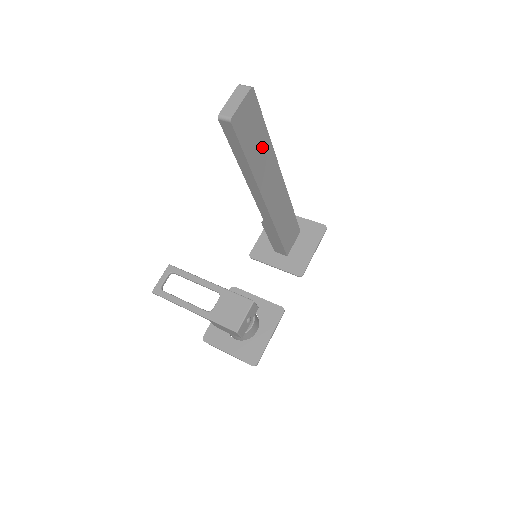
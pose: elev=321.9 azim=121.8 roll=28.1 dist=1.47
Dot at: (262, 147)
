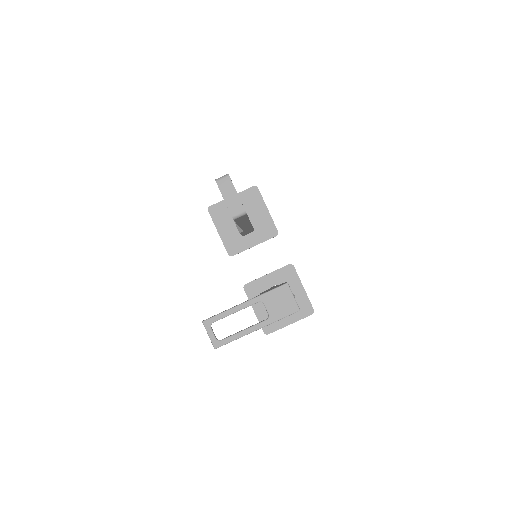
Dot at: occluded
